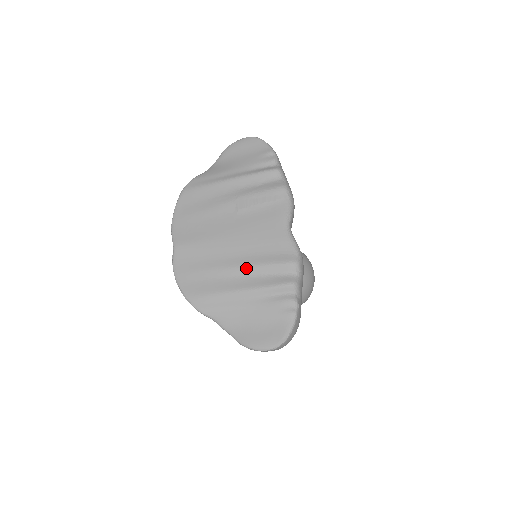
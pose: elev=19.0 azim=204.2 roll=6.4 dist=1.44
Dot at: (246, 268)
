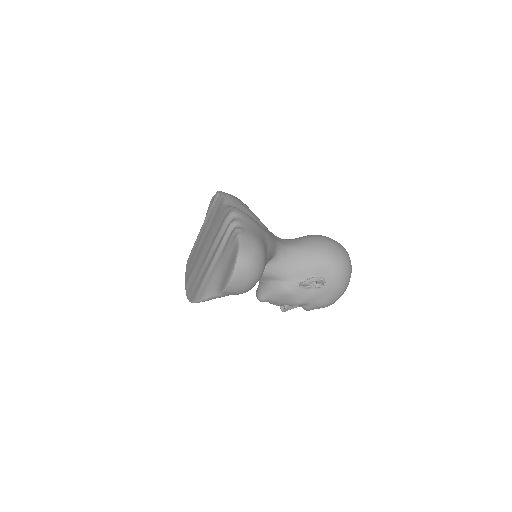
Dot at: (211, 249)
